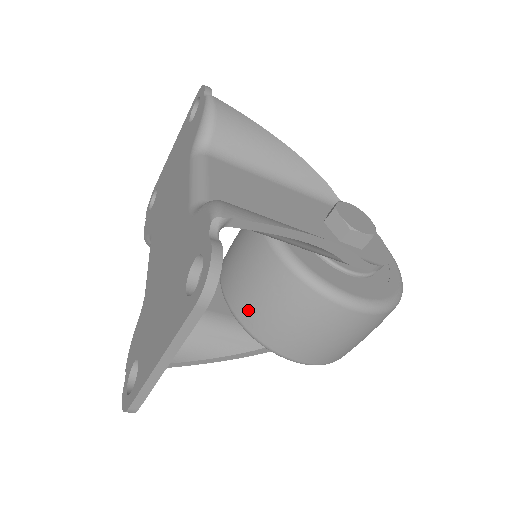
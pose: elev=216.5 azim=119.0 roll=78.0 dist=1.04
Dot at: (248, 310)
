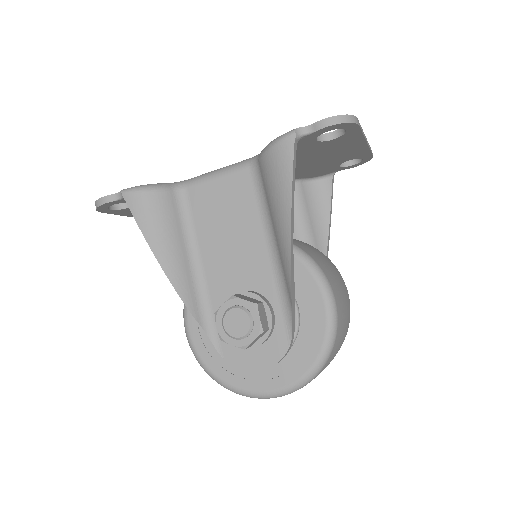
Dot at: (295, 241)
